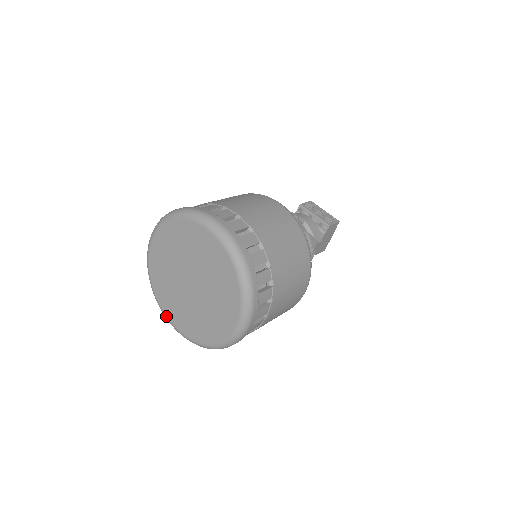
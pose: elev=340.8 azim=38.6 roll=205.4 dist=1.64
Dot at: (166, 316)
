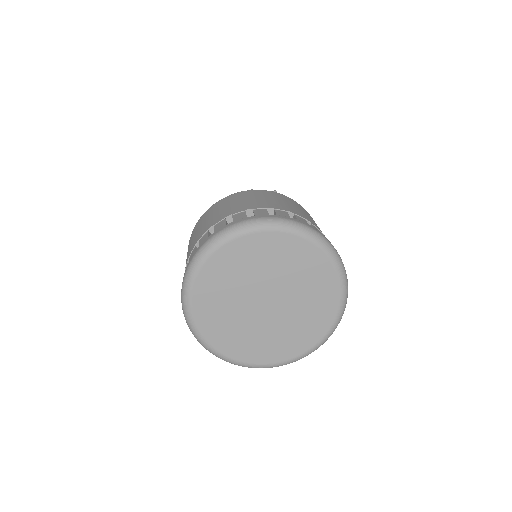
Dot at: (278, 363)
